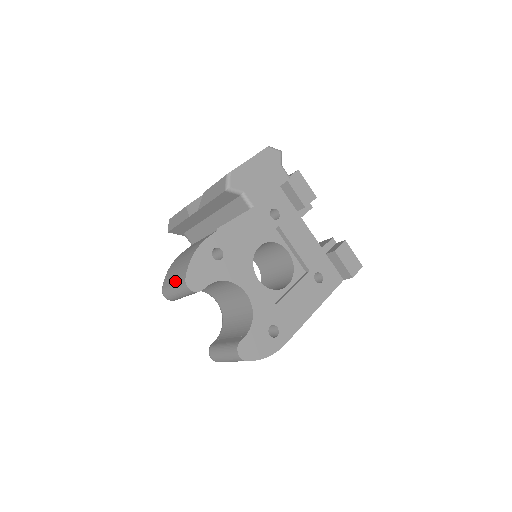
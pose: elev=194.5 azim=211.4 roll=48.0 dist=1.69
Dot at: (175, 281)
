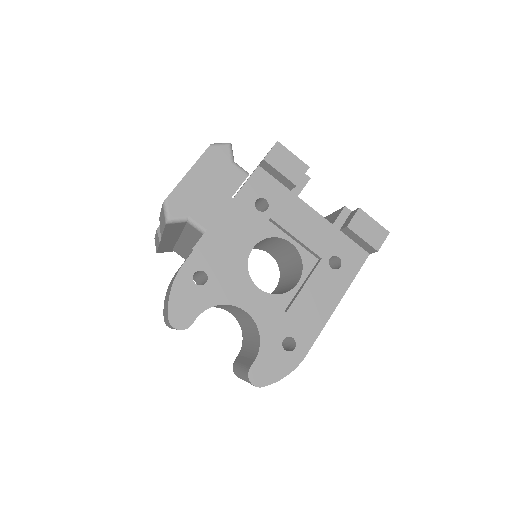
Dot at: occluded
